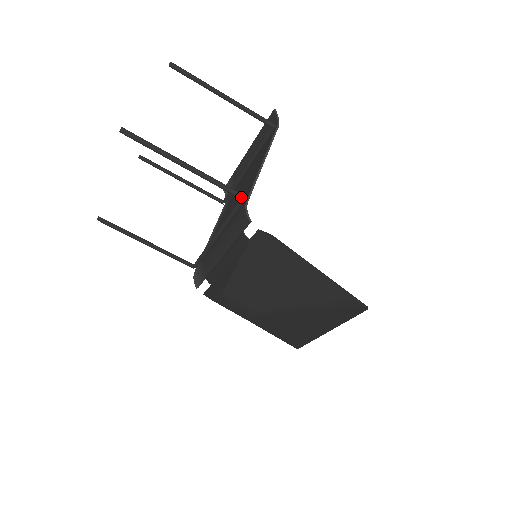
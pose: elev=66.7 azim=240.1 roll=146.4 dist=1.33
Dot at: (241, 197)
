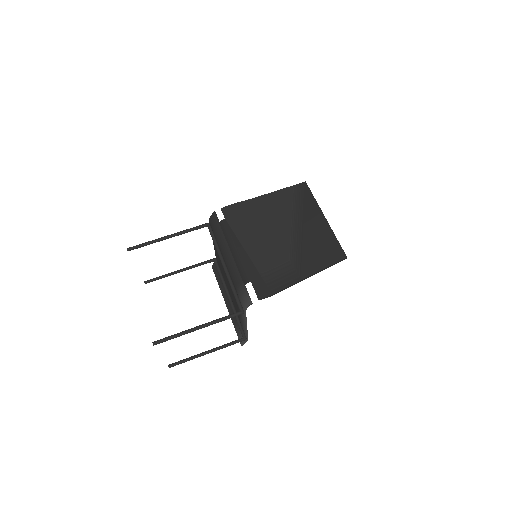
Dot at: (206, 224)
